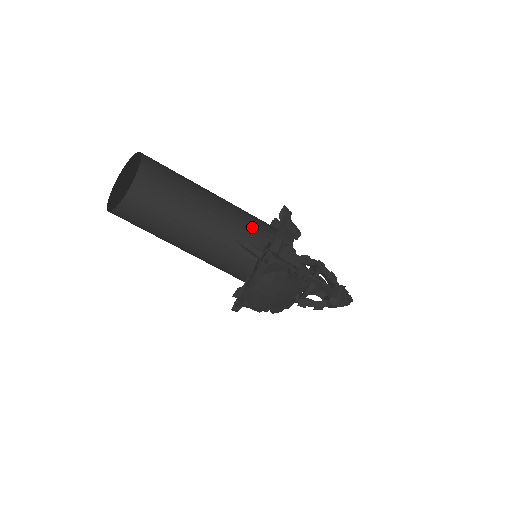
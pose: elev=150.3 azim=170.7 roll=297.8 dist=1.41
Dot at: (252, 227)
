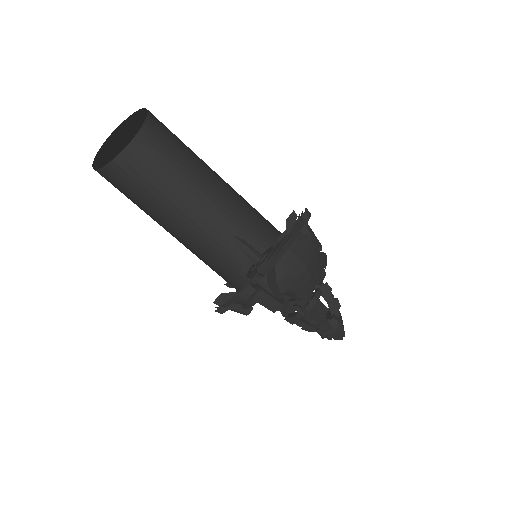
Dot at: (235, 246)
